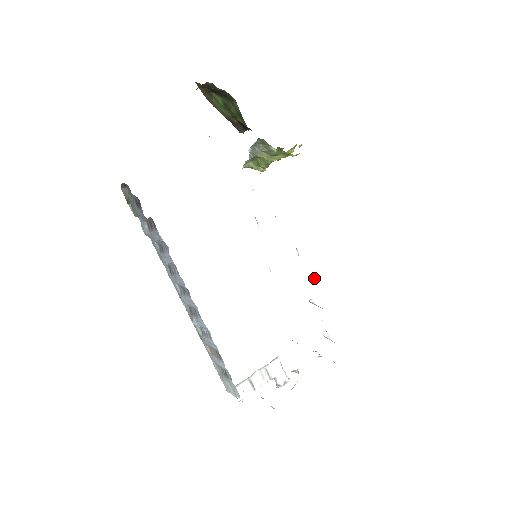
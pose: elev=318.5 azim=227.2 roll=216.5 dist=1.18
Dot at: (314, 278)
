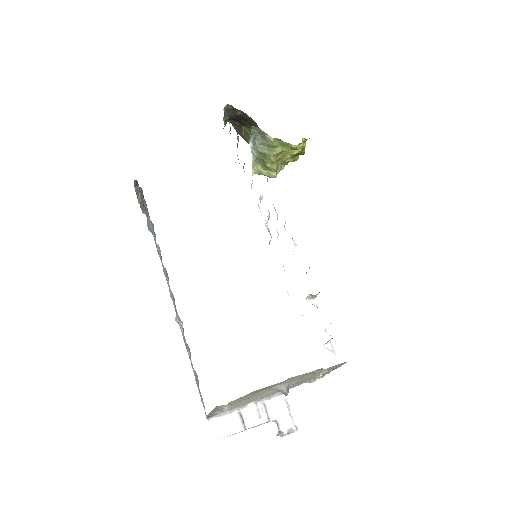
Dot at: (309, 268)
